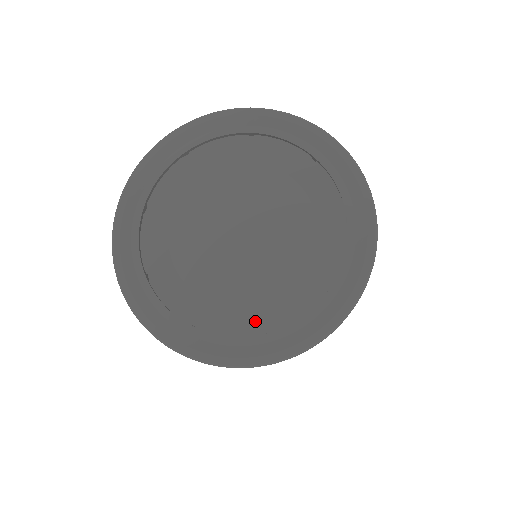
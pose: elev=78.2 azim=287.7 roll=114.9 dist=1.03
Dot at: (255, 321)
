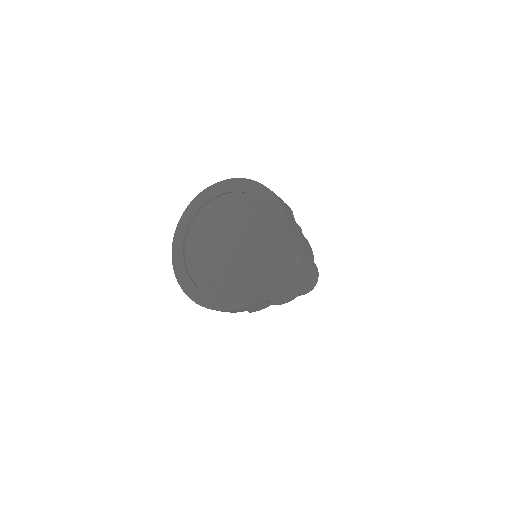
Dot at: (246, 282)
